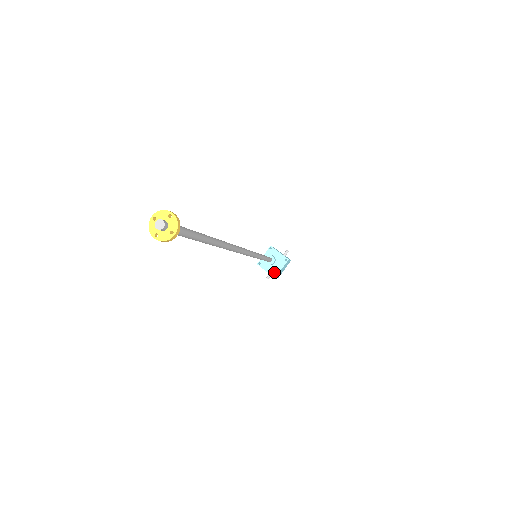
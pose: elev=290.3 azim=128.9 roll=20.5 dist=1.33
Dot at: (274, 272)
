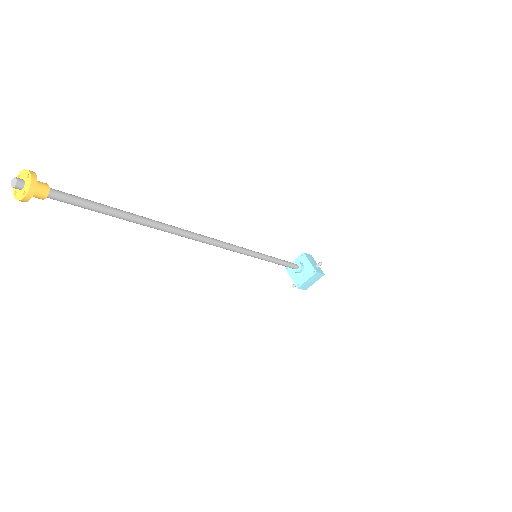
Dot at: (298, 281)
